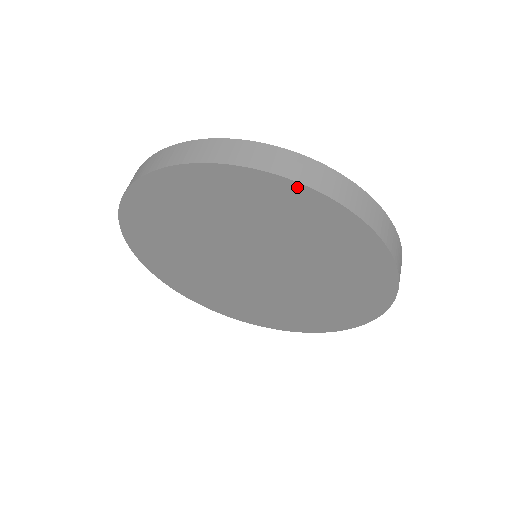
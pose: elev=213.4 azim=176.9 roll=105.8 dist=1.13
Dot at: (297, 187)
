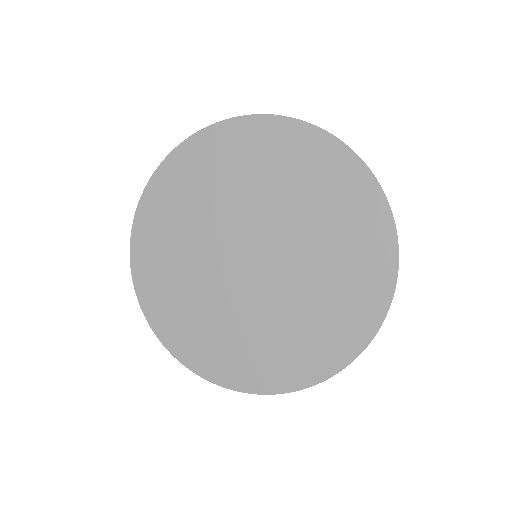
Dot at: (329, 139)
